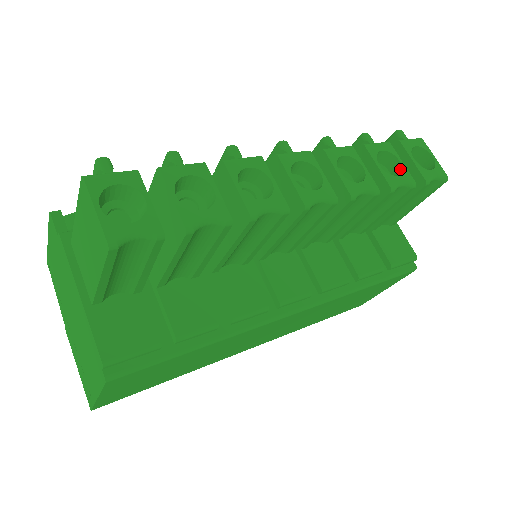
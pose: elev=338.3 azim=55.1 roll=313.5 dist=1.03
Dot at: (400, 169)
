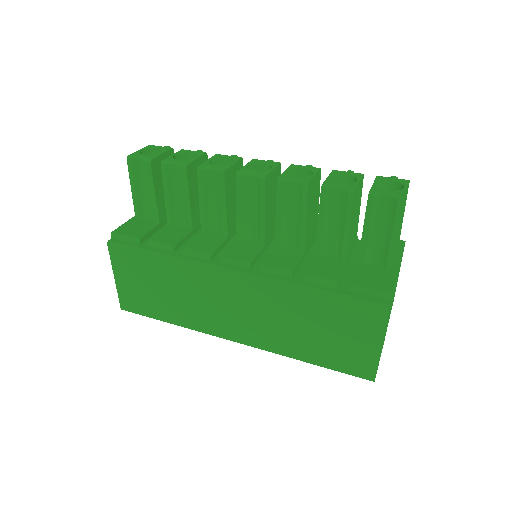
Dot at: (353, 184)
